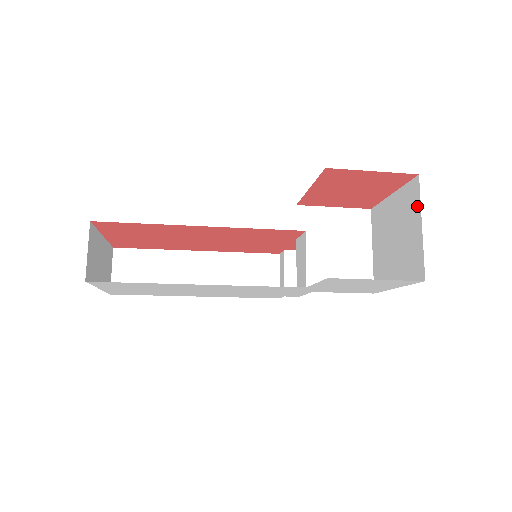
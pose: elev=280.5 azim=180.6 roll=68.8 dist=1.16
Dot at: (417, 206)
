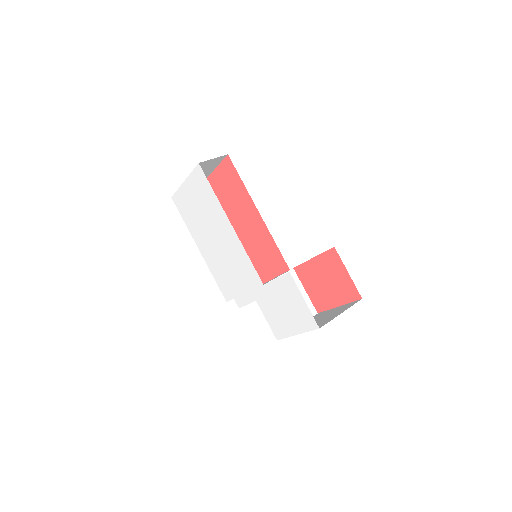
Dot at: (348, 307)
